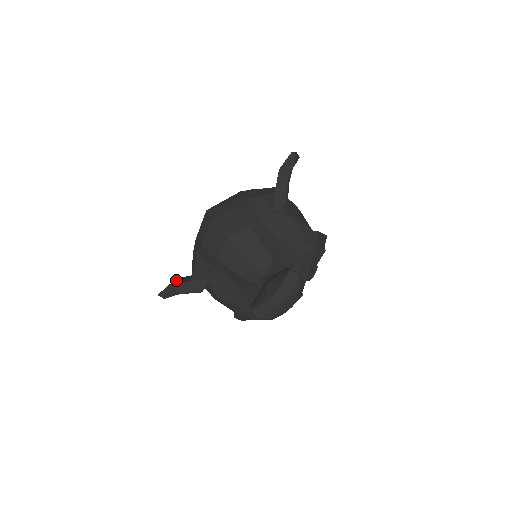
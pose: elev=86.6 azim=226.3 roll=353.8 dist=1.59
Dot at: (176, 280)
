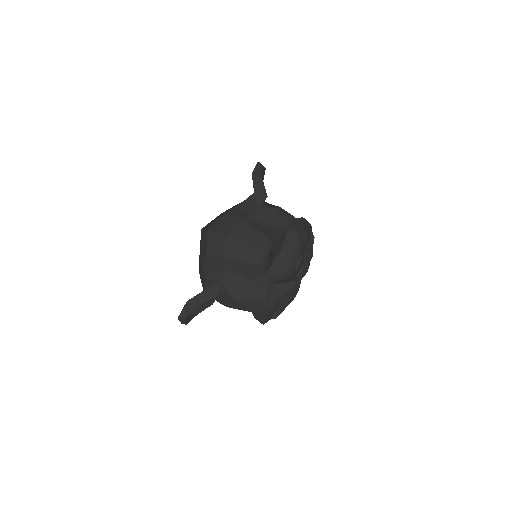
Dot at: occluded
